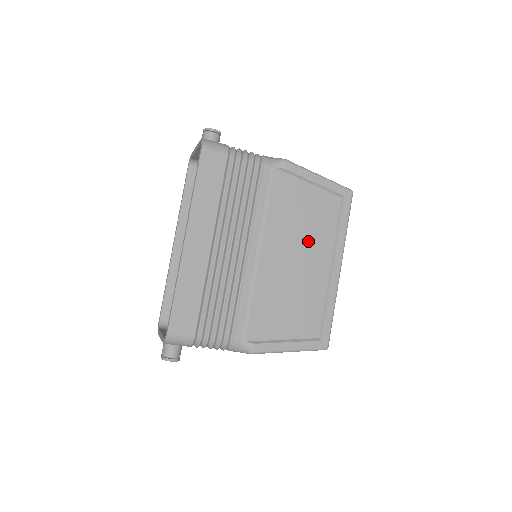
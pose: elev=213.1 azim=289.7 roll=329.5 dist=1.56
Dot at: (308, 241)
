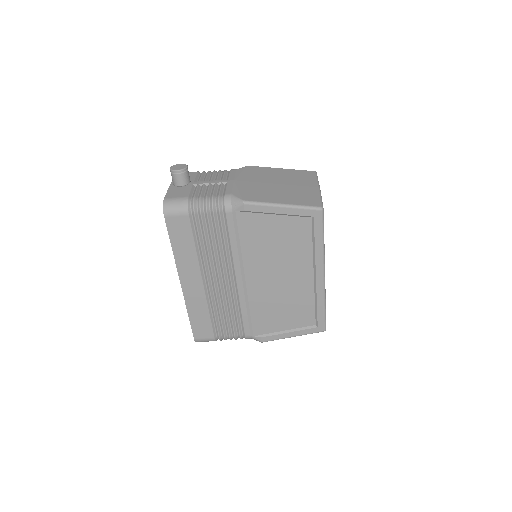
Dot at: (286, 261)
